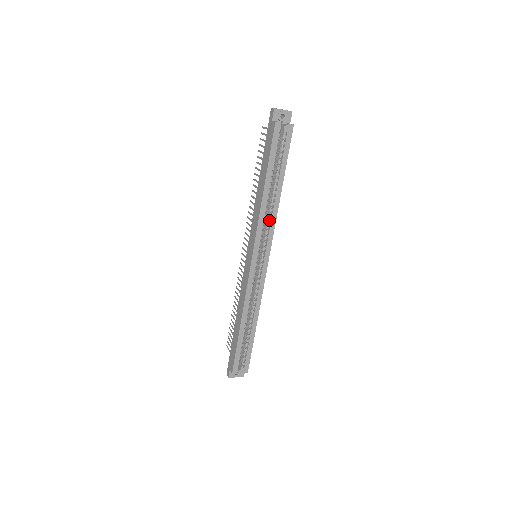
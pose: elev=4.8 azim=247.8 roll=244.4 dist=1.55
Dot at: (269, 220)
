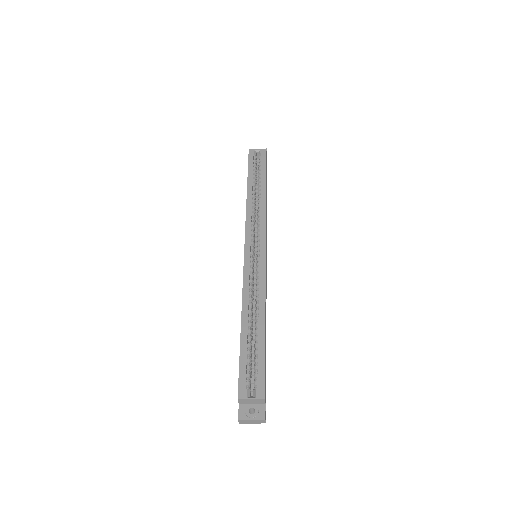
Dot at: (259, 213)
